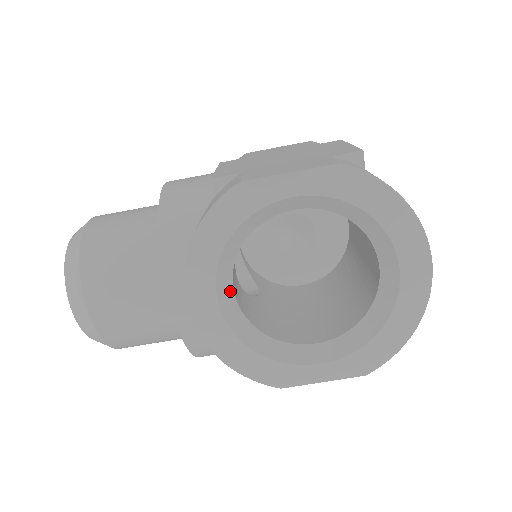
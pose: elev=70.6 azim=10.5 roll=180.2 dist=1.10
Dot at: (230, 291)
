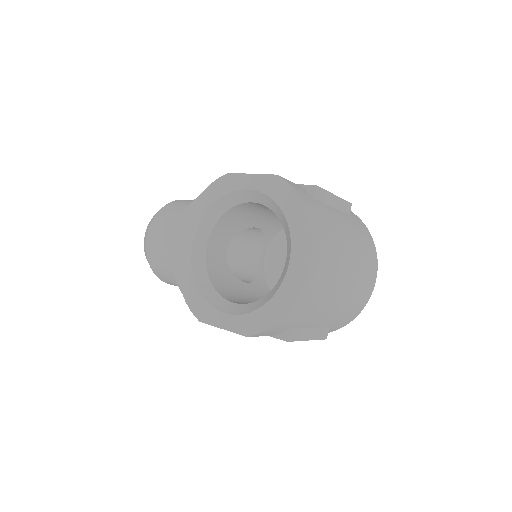
Dot at: (204, 243)
